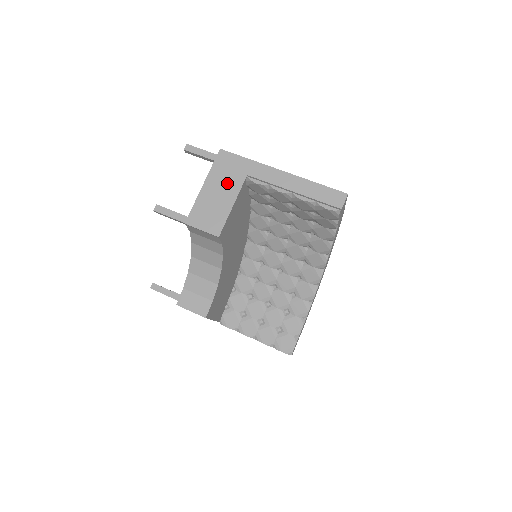
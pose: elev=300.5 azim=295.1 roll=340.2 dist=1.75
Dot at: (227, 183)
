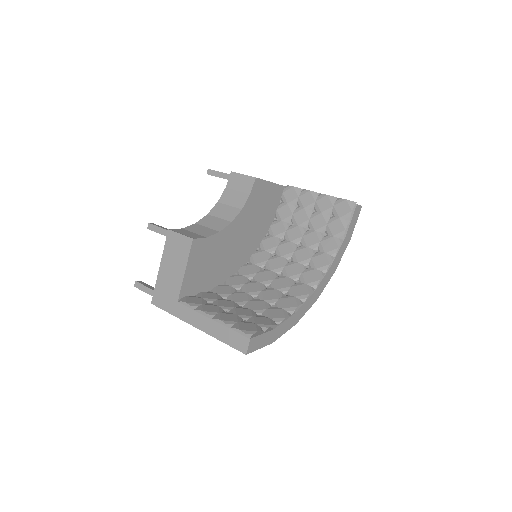
Dot at: occluded
